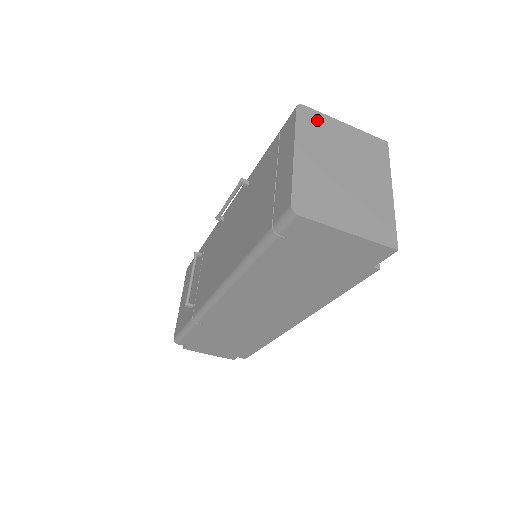
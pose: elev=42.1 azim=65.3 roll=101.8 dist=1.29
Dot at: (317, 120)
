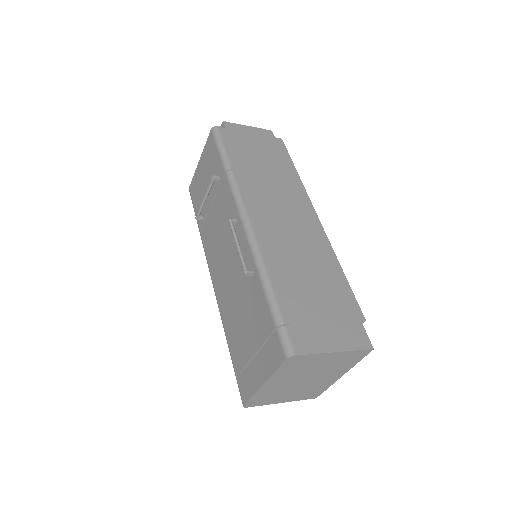
Dot at: (303, 360)
